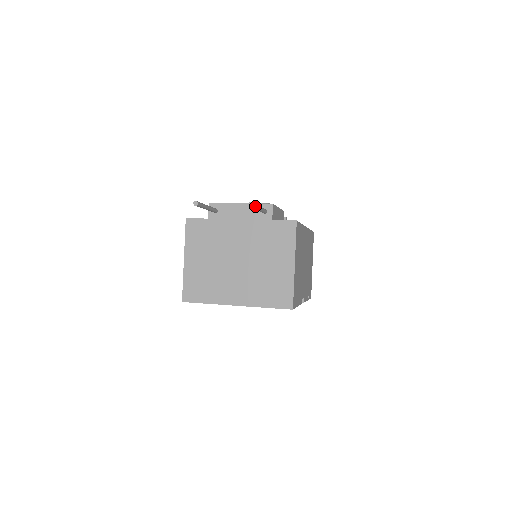
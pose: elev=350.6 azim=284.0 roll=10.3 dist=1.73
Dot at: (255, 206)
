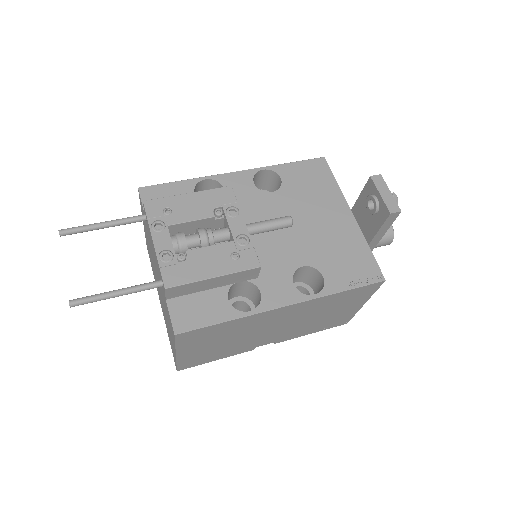
Dot at: (87, 303)
